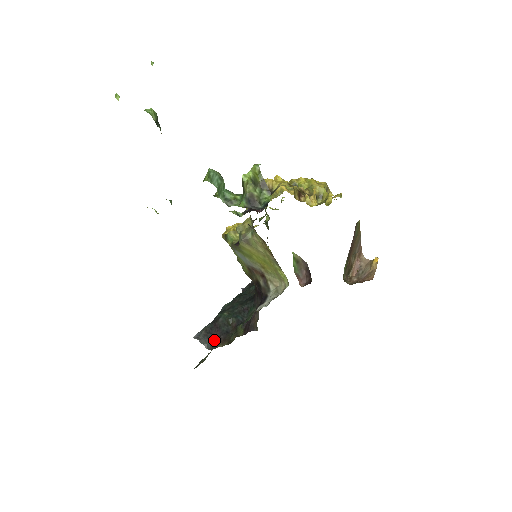
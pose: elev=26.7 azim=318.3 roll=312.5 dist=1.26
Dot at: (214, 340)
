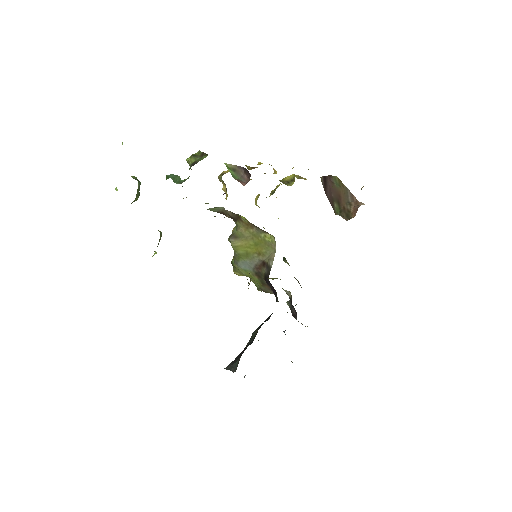
Dot at: (239, 358)
